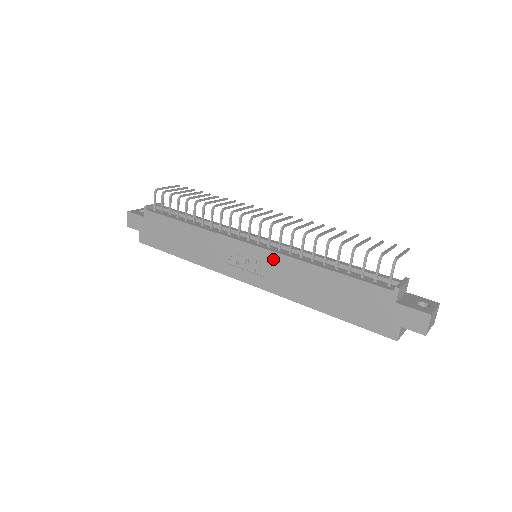
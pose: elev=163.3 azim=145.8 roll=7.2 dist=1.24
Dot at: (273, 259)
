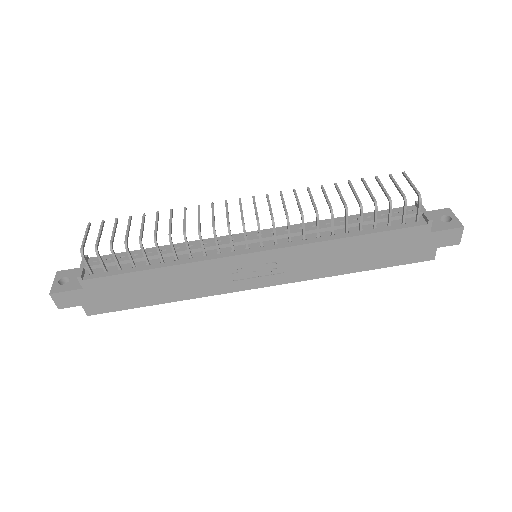
Dot at: (290, 254)
